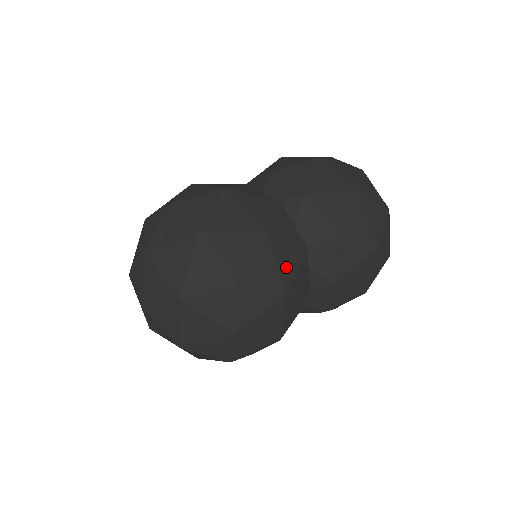
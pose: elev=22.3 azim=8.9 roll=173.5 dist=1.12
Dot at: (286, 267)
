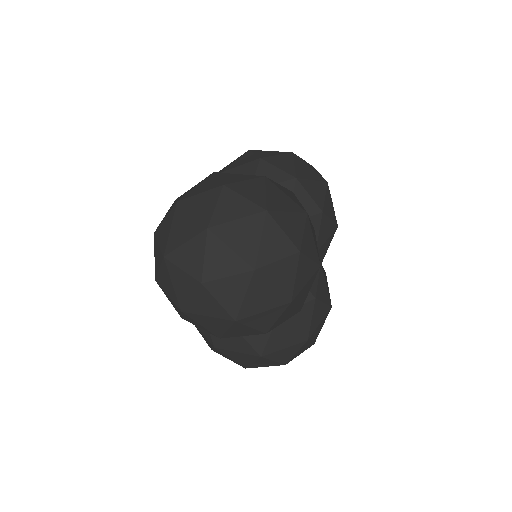
Dot at: occluded
